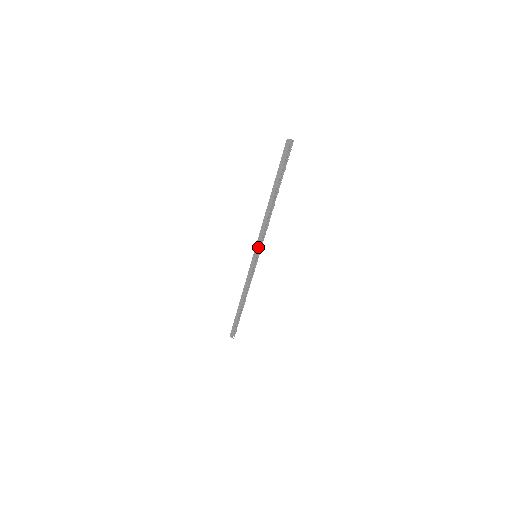
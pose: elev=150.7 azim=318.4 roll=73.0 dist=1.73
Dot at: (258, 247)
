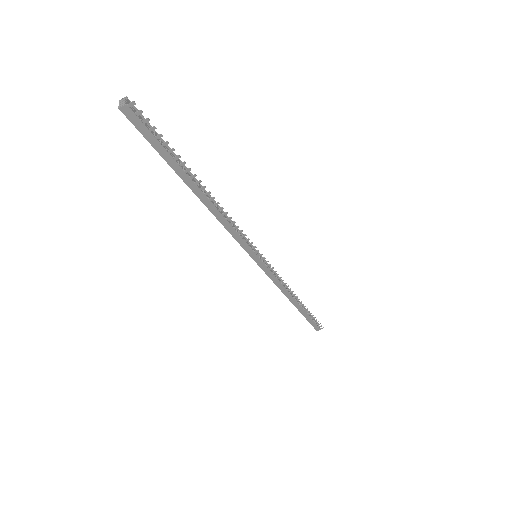
Dot at: (248, 248)
